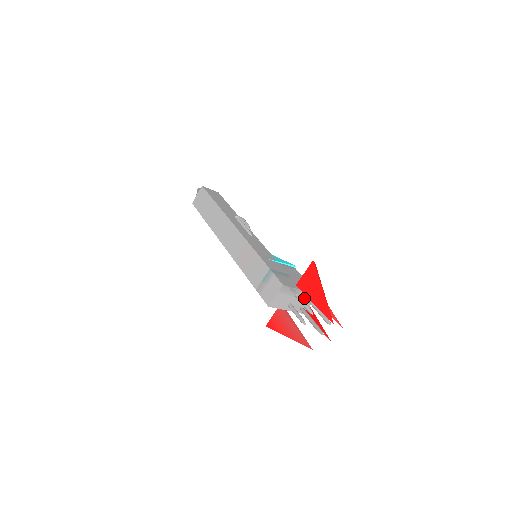
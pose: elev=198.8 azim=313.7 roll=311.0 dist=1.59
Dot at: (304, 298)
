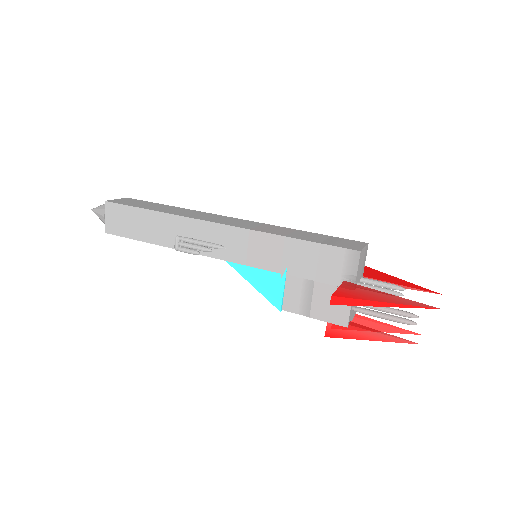
Dot at: occluded
